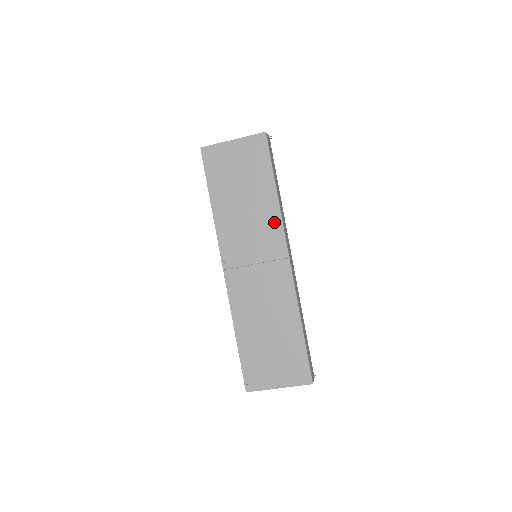
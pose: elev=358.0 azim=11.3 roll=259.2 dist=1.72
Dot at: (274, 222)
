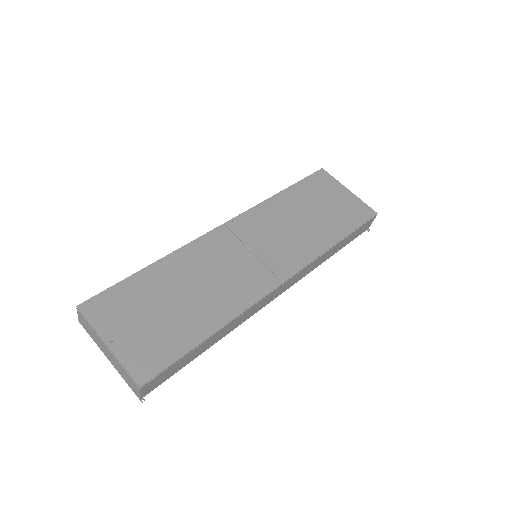
Dot at: (308, 252)
